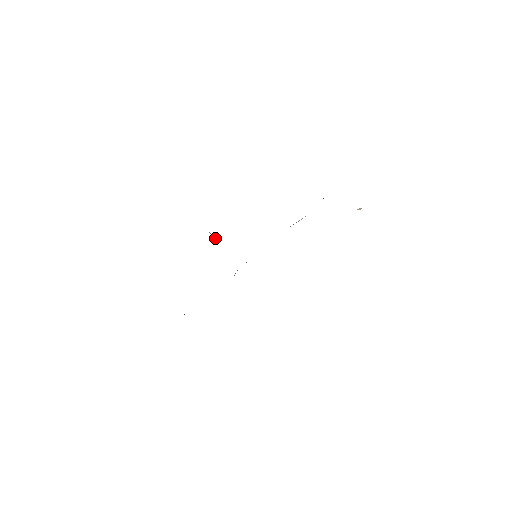
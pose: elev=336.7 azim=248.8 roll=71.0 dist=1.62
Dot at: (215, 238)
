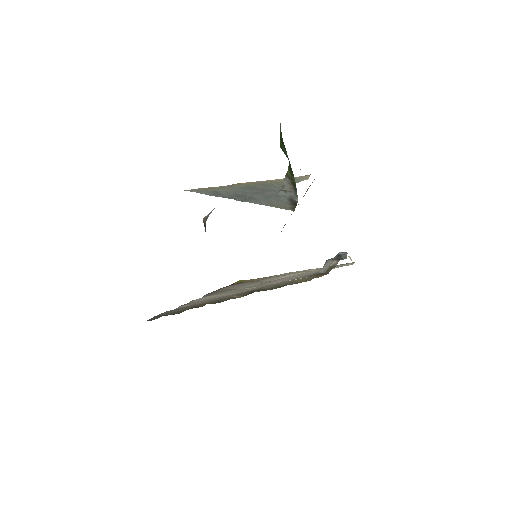
Dot at: occluded
